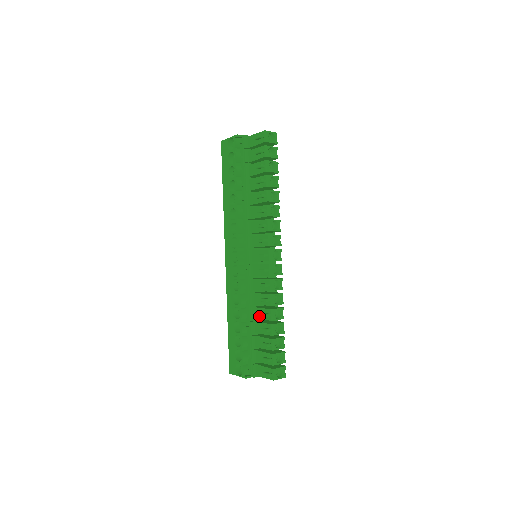
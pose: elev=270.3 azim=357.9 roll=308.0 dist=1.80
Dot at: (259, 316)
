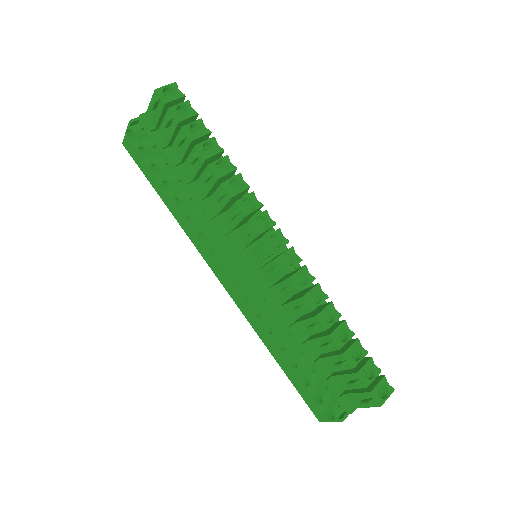
Dot at: (307, 332)
